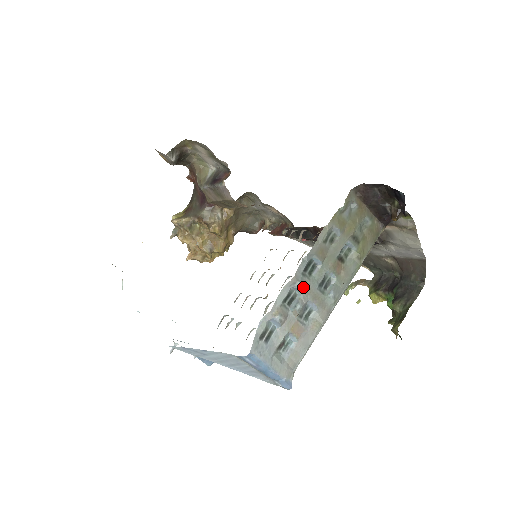
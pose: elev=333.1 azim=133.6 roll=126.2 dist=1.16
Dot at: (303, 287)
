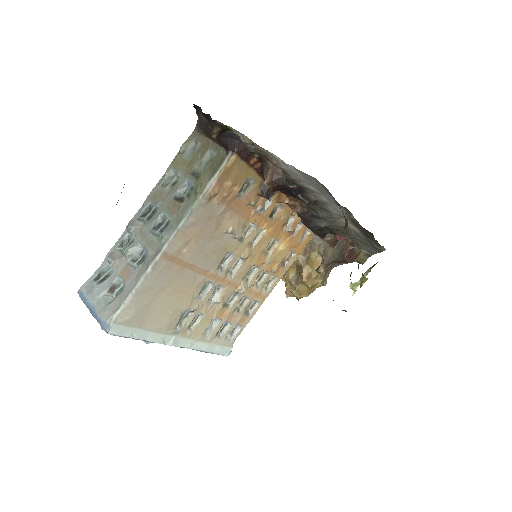
Dot at: (136, 231)
